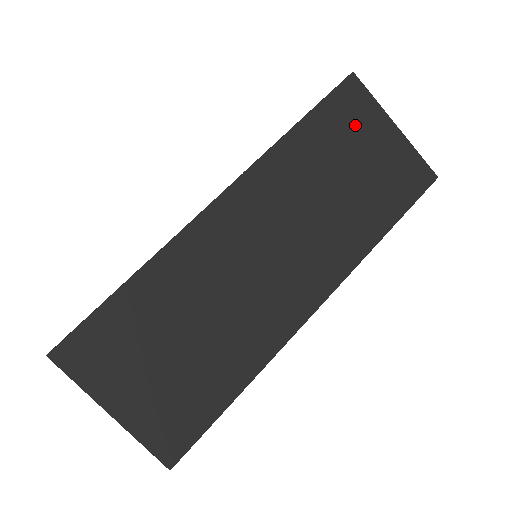
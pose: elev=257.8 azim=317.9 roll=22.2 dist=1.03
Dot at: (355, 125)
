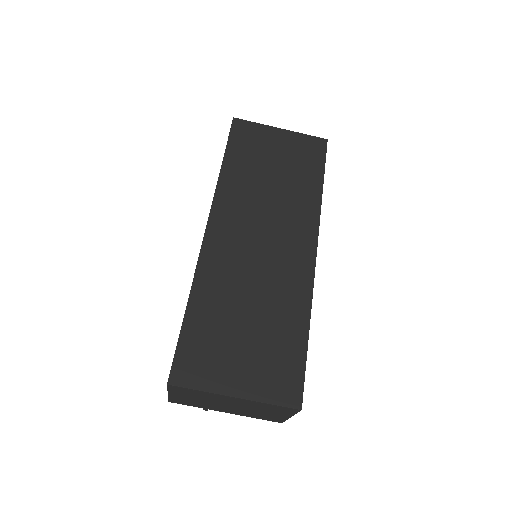
Dot at: (257, 142)
